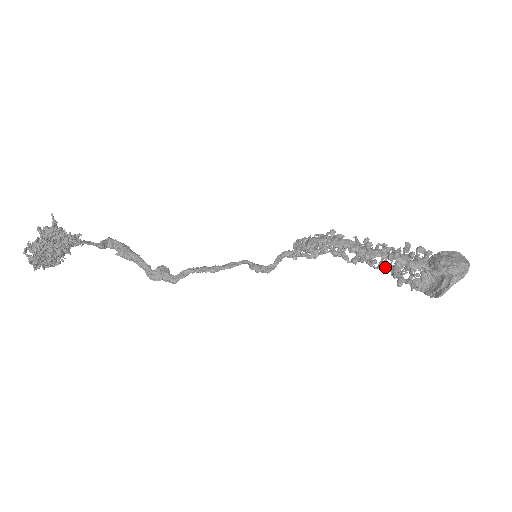
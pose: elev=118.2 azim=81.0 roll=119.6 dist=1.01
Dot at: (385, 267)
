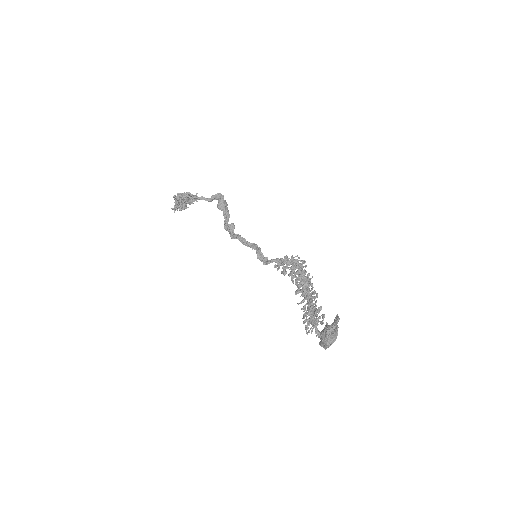
Dot at: occluded
